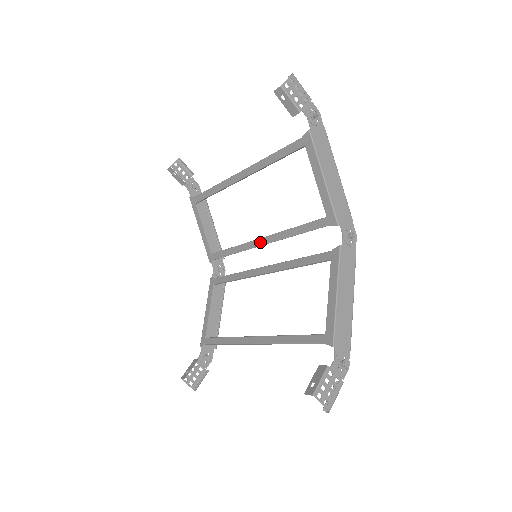
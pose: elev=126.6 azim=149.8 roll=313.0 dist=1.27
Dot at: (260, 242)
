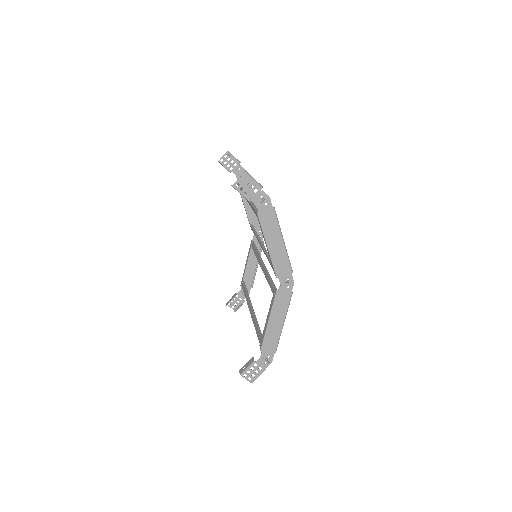
Dot at: occluded
